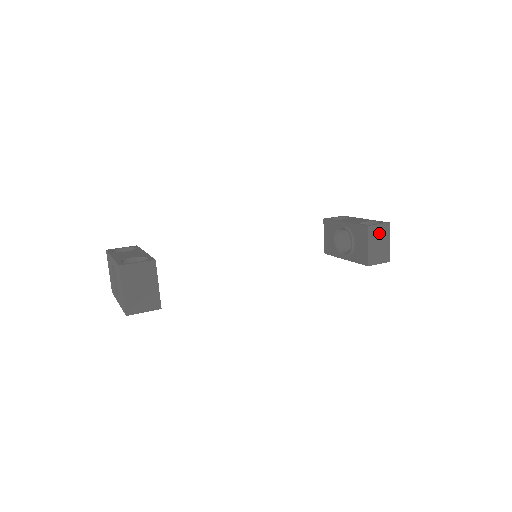
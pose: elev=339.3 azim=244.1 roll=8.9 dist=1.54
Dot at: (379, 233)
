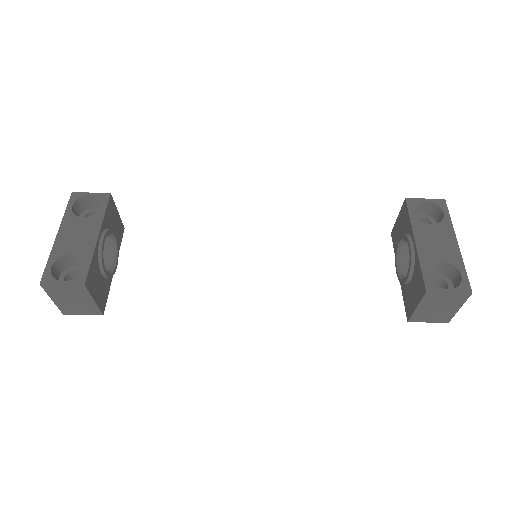
Dot at: (445, 299)
